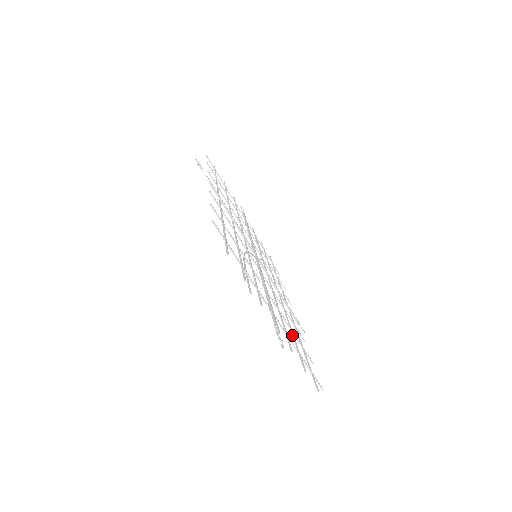
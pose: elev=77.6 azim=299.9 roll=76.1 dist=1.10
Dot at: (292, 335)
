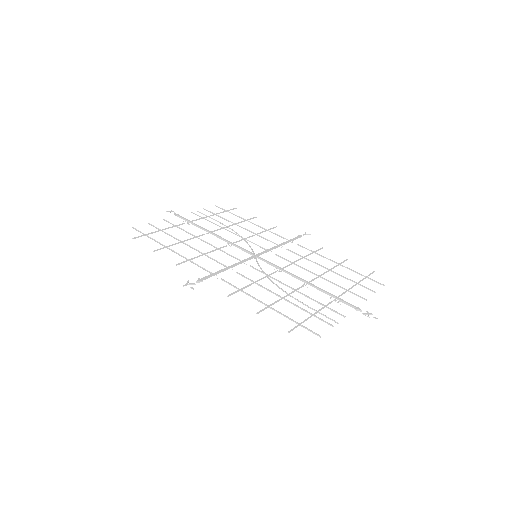
Dot at: occluded
